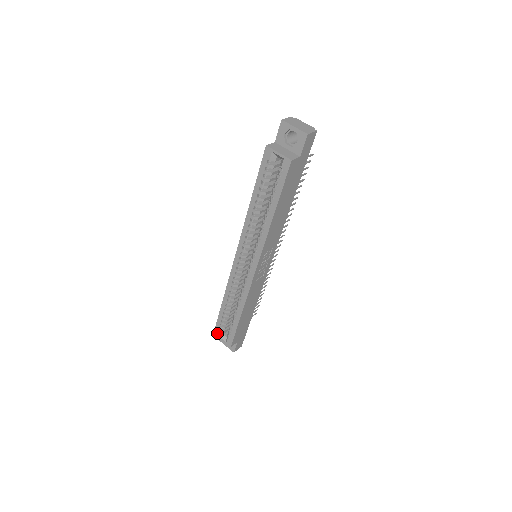
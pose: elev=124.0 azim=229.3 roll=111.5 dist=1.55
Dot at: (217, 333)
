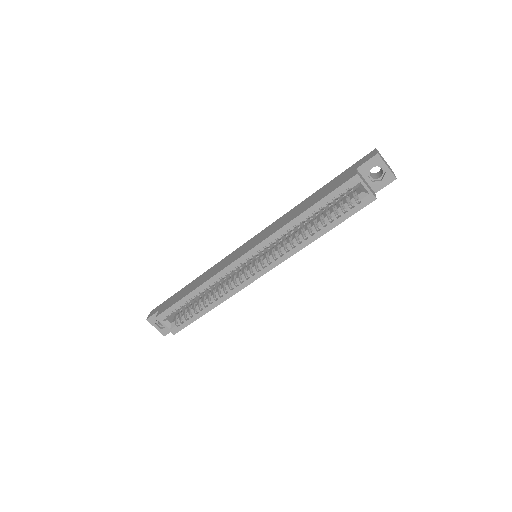
Dot at: (161, 319)
